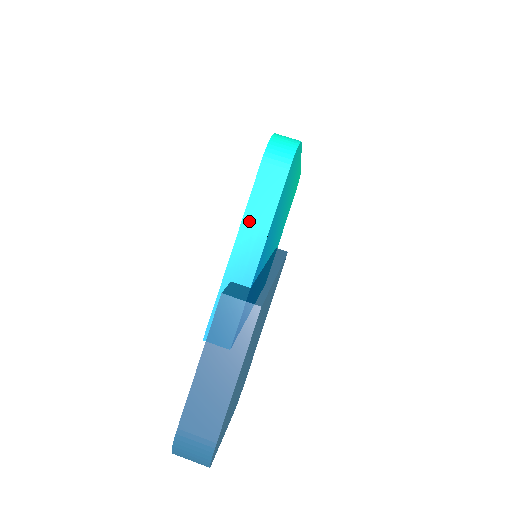
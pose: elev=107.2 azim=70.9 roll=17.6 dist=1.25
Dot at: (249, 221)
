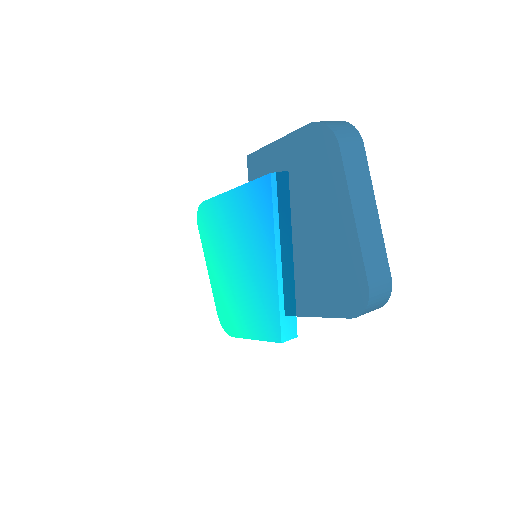
Dot at: occluded
